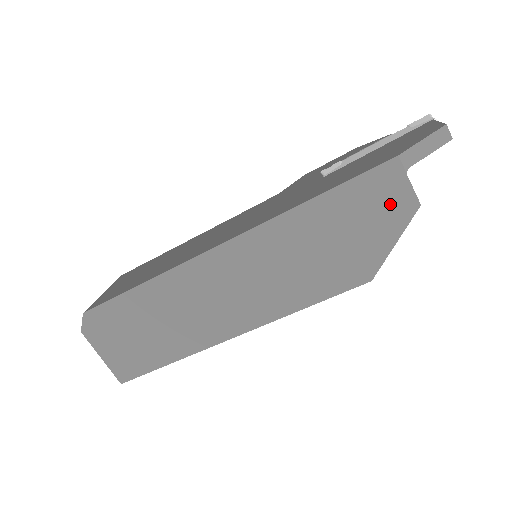
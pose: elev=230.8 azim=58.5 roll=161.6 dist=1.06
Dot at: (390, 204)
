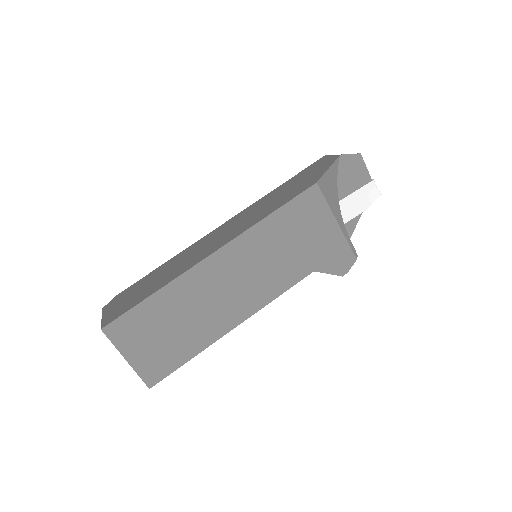
Dot at: (323, 164)
